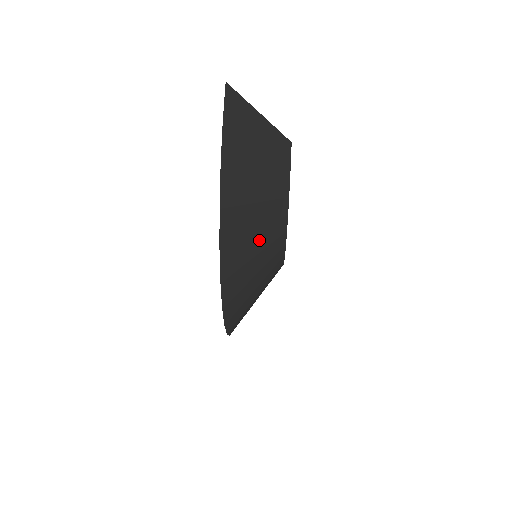
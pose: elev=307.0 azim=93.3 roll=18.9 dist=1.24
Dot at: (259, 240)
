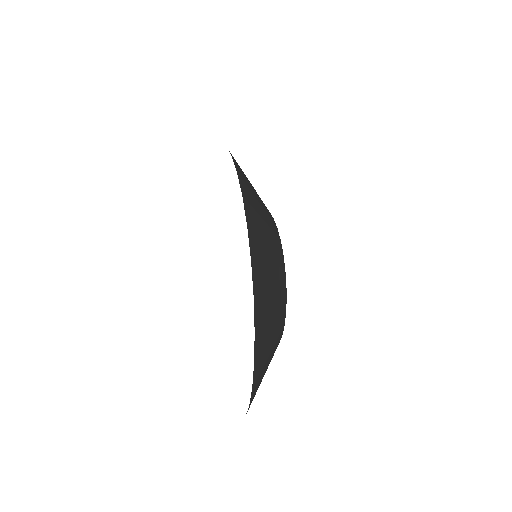
Dot at: occluded
